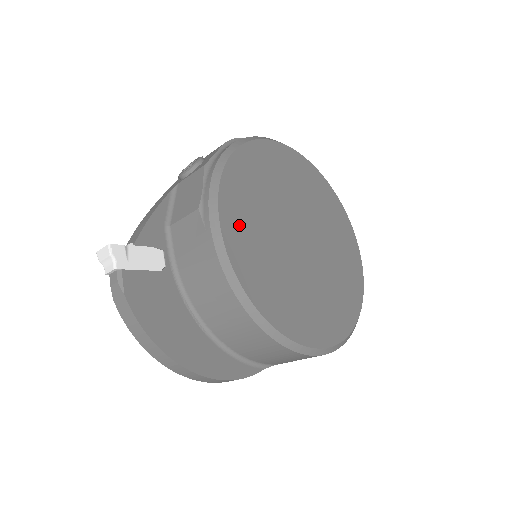
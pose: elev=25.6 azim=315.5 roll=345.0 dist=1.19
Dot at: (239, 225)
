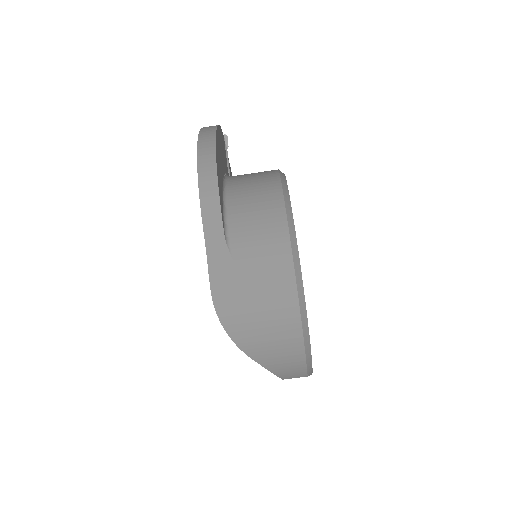
Dot at: occluded
